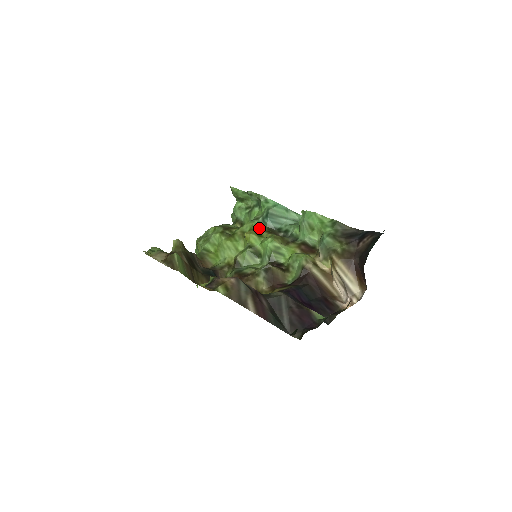
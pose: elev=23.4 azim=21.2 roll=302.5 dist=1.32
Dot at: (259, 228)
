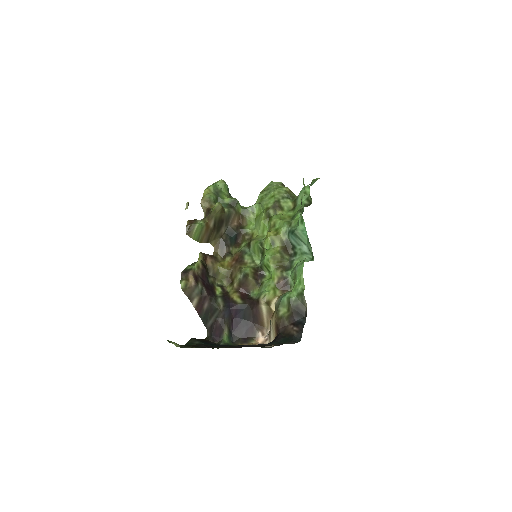
Dot at: (281, 235)
